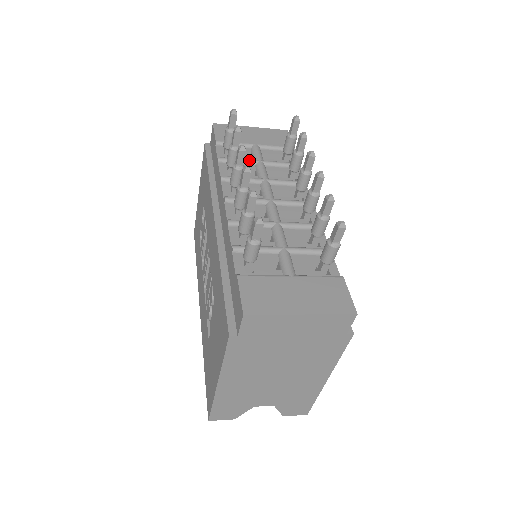
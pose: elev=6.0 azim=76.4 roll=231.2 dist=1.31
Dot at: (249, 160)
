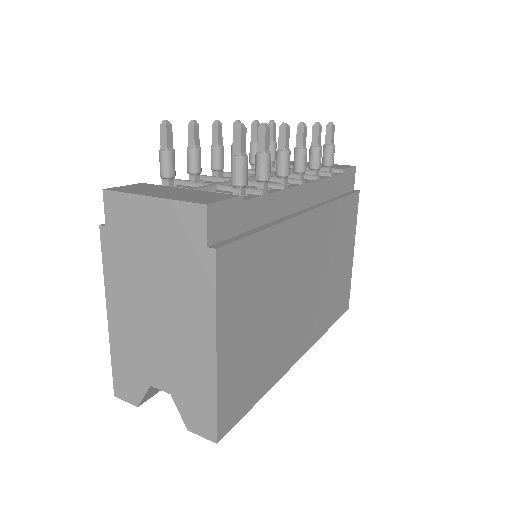
Dot at: occluded
